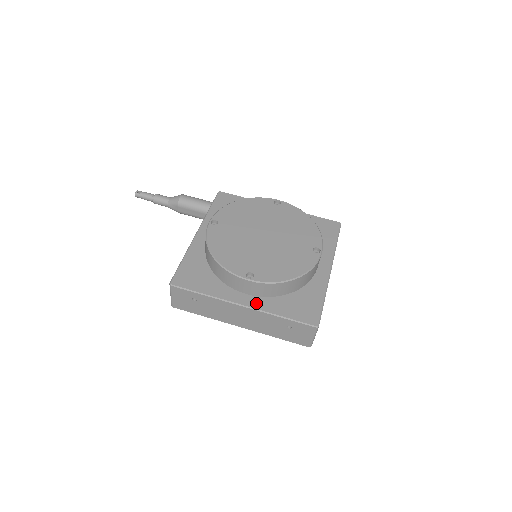
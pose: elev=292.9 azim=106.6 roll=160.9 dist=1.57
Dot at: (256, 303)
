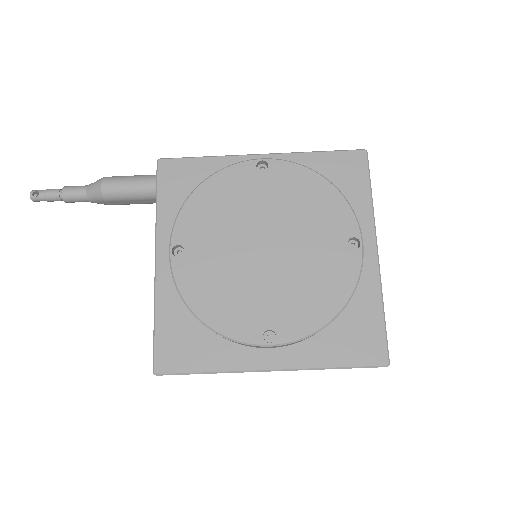
Dot at: (289, 359)
